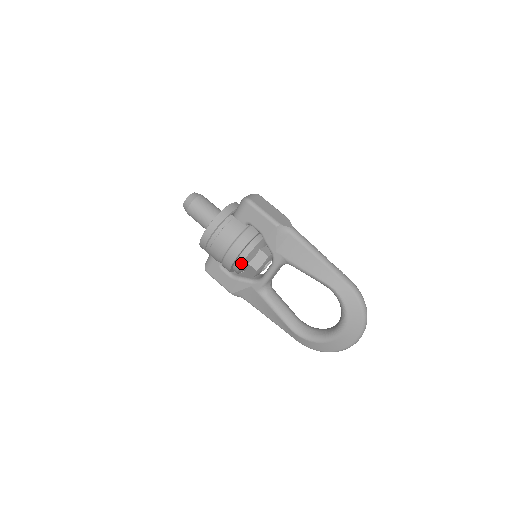
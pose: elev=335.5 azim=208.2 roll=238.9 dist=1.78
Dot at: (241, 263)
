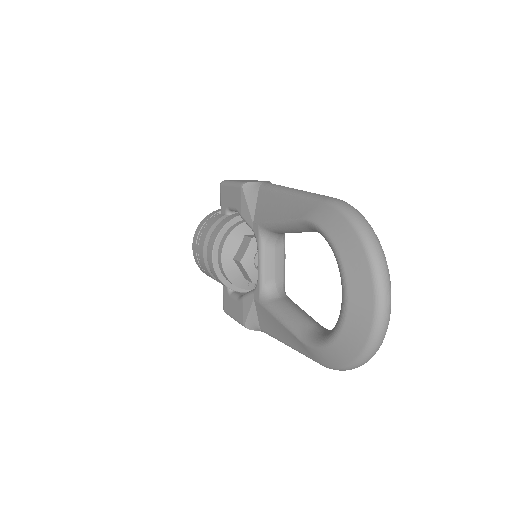
Dot at: (221, 258)
